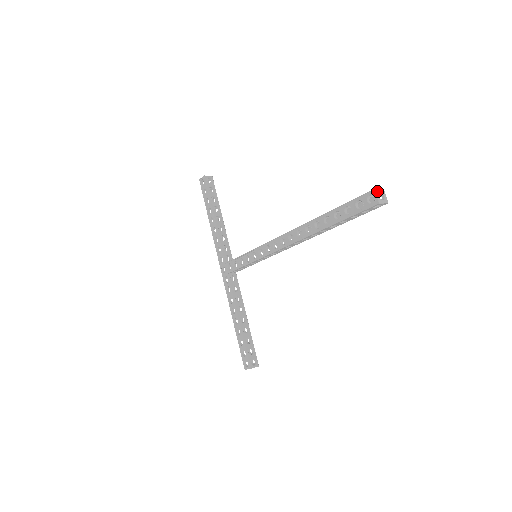
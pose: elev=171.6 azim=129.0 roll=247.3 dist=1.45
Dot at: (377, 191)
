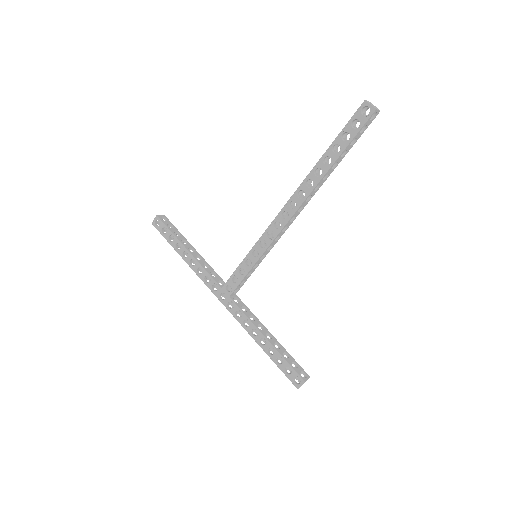
Dot at: (368, 101)
